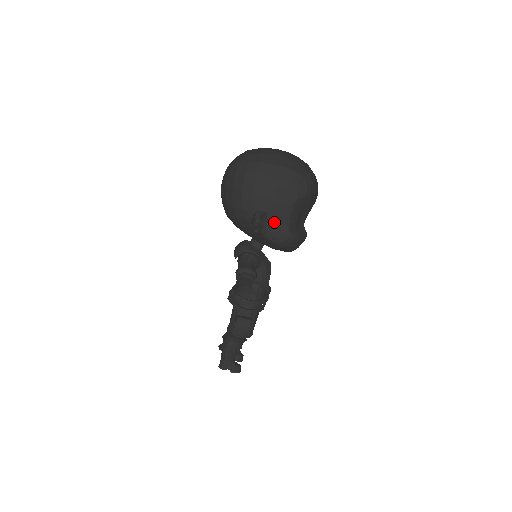
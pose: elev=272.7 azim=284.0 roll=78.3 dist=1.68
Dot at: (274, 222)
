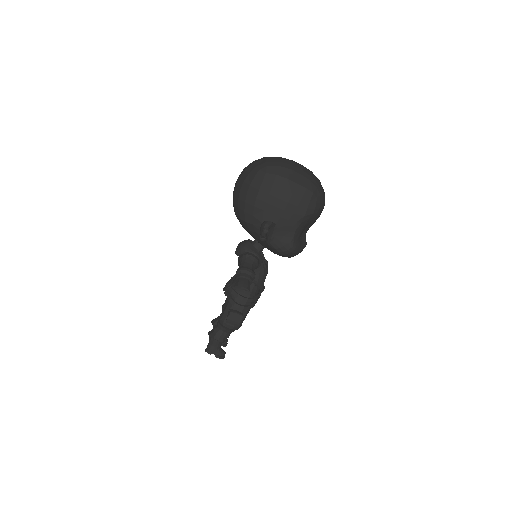
Dot at: (280, 233)
